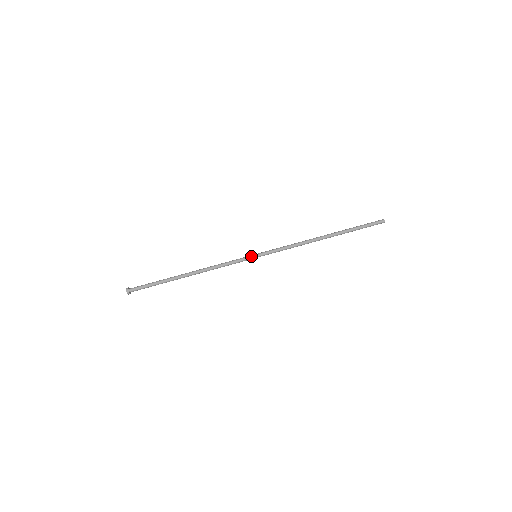
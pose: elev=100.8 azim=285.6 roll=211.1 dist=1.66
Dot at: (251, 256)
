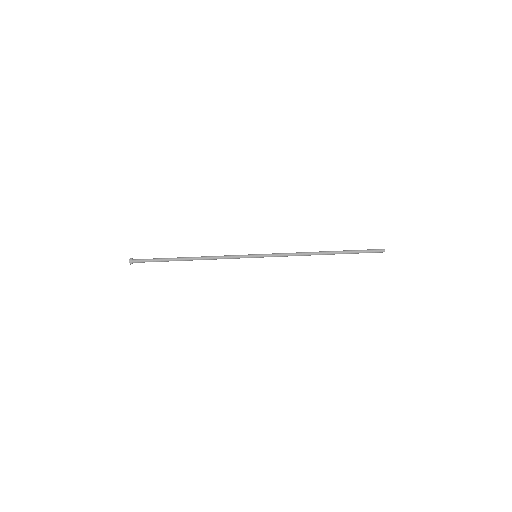
Dot at: (251, 256)
